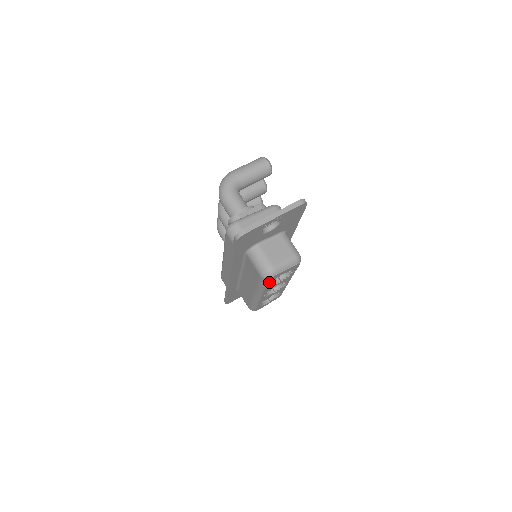
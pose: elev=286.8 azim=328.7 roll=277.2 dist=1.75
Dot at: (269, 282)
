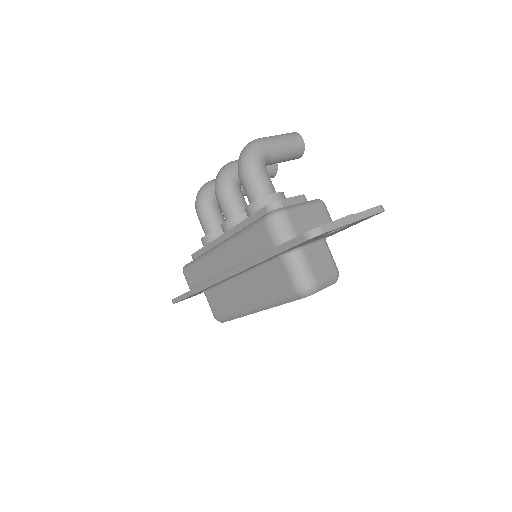
Dot at: (297, 299)
